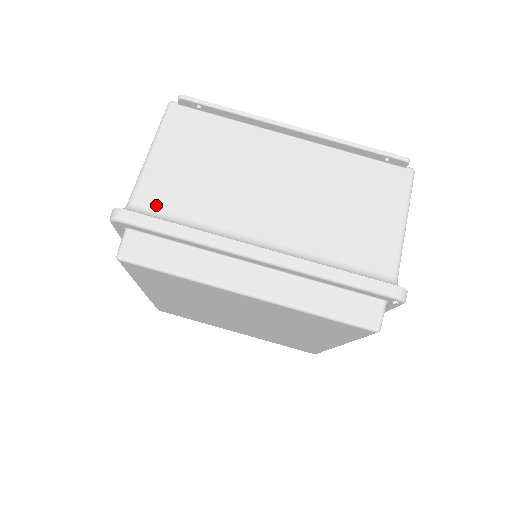
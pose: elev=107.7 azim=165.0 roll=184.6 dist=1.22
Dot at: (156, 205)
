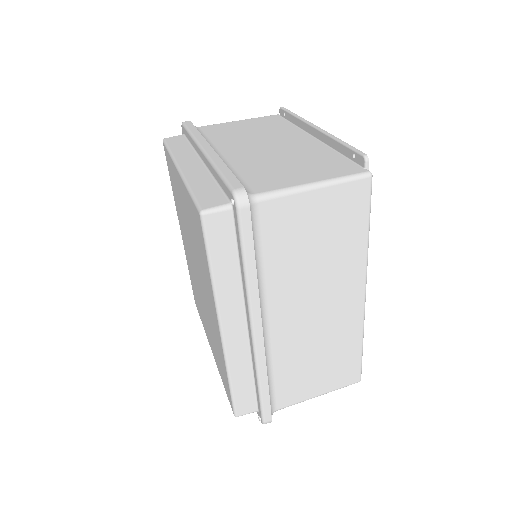
Dot at: (206, 130)
